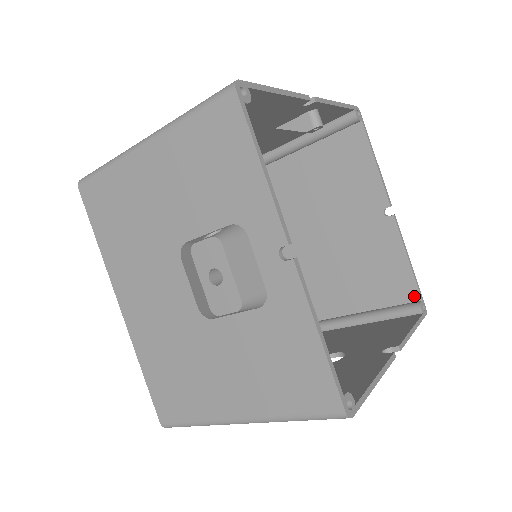
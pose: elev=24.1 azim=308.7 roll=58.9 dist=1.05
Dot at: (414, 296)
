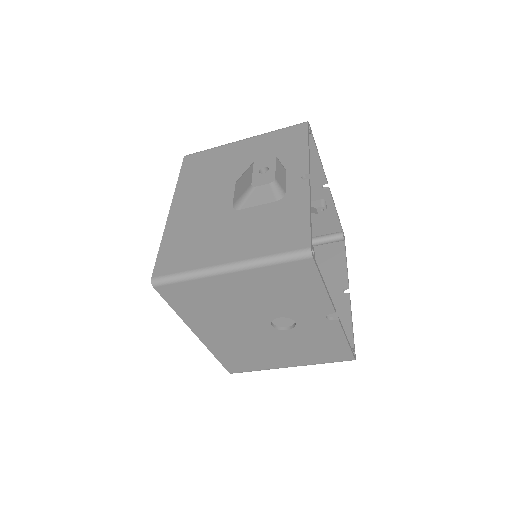
Dot at: occluded
